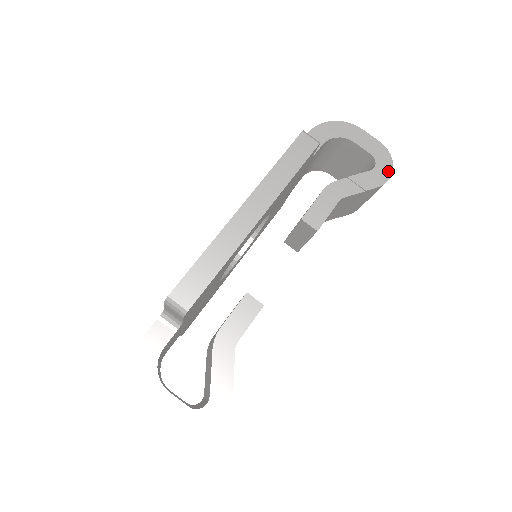
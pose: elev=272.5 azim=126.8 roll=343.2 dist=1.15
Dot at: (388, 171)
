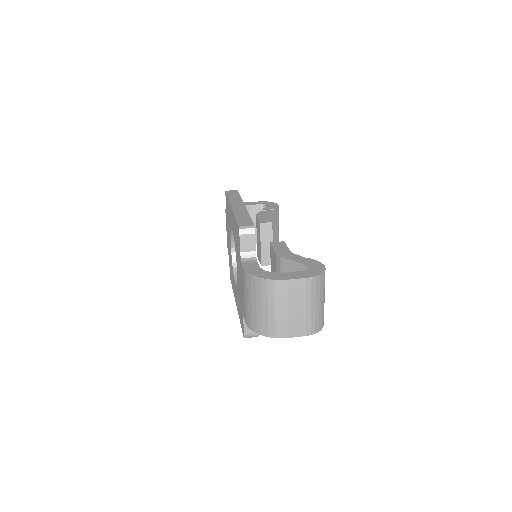
Dot at: (274, 204)
